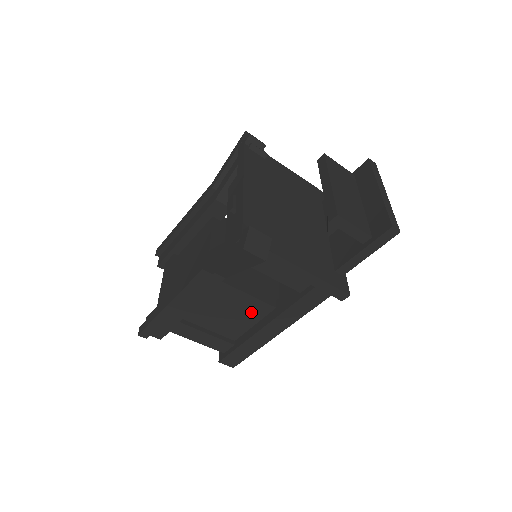
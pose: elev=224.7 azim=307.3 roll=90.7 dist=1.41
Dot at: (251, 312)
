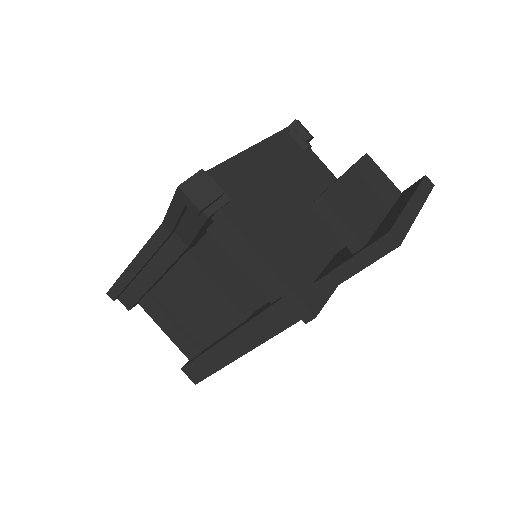
Dot at: (221, 314)
